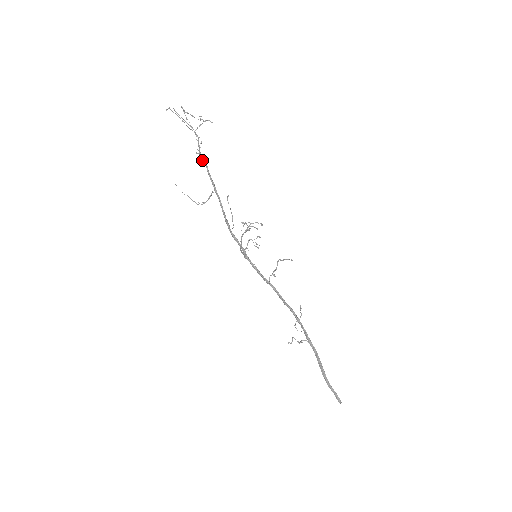
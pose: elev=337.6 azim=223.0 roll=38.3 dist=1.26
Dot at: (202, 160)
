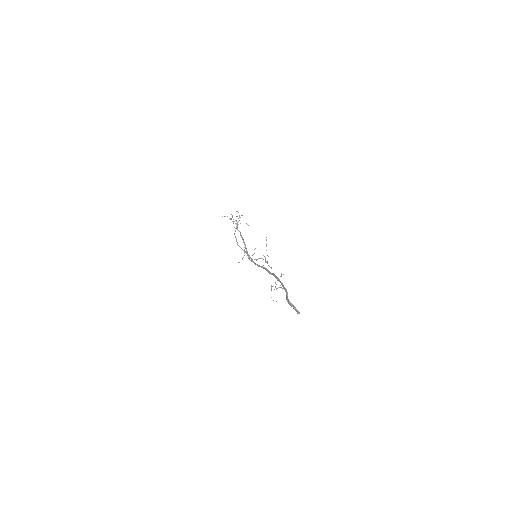
Dot at: occluded
